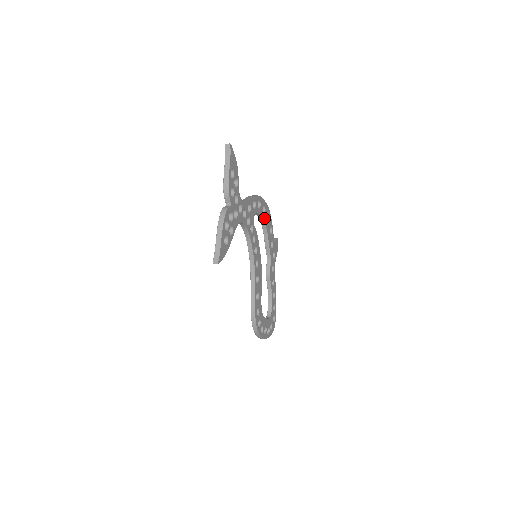
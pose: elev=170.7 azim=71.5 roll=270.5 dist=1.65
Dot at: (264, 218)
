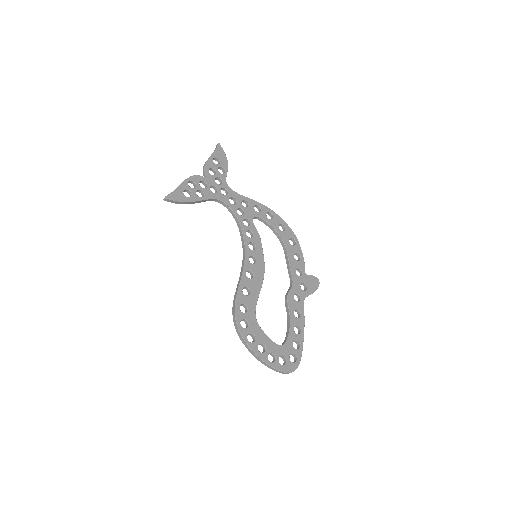
Dot at: (281, 235)
